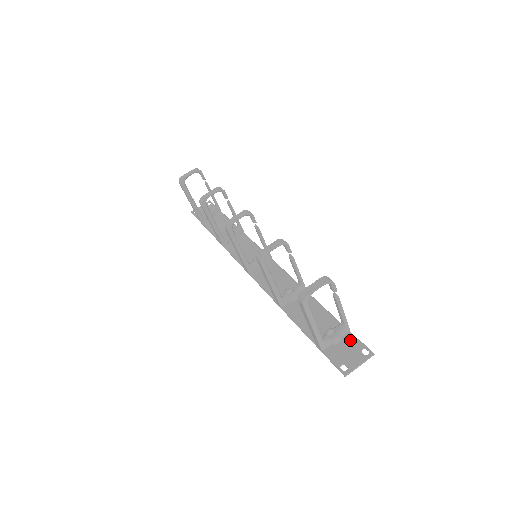
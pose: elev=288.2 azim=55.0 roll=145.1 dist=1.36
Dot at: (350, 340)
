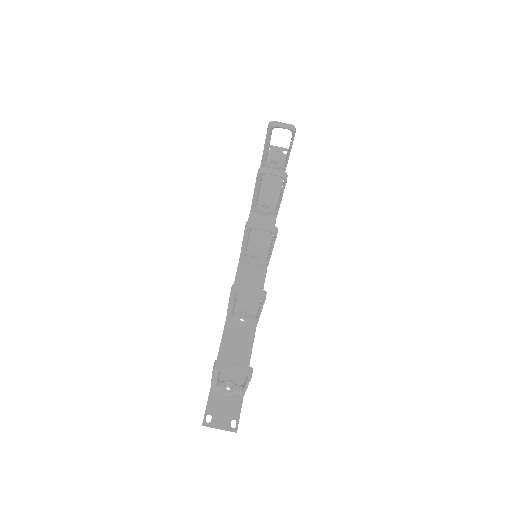
Dot at: (235, 403)
